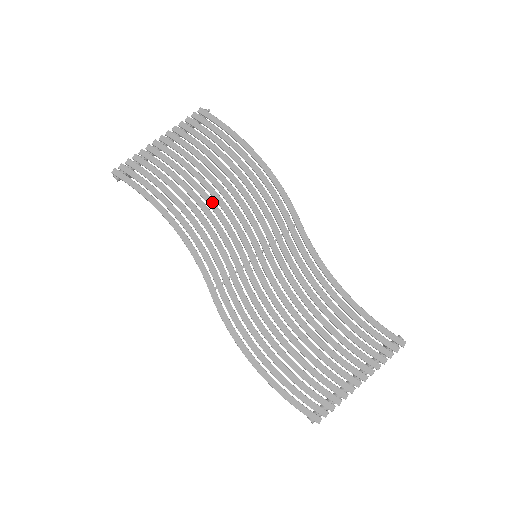
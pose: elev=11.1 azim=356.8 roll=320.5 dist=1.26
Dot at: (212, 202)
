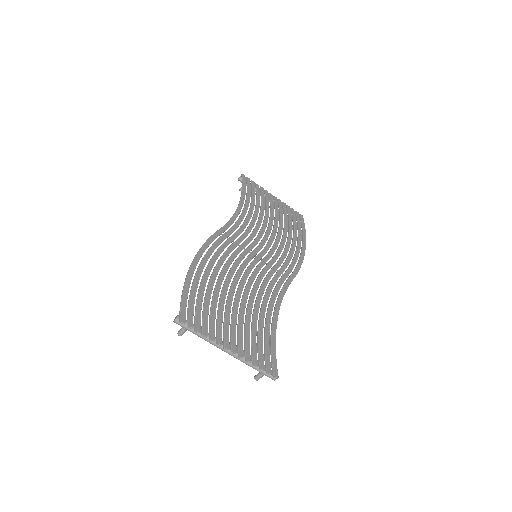
Dot at: (266, 226)
